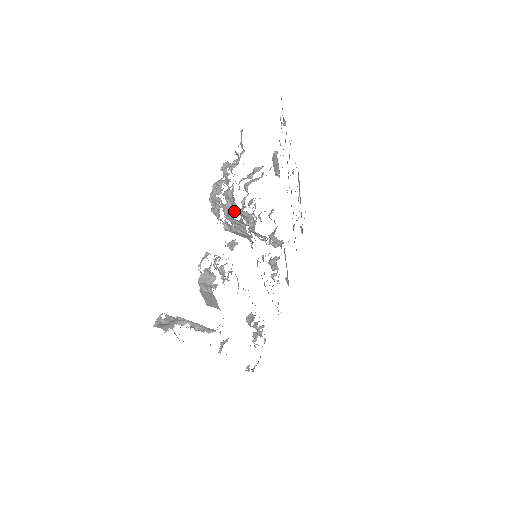
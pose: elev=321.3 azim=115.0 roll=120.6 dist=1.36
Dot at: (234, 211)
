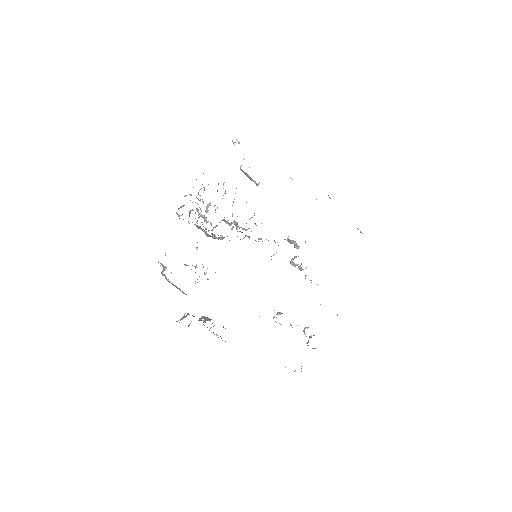
Dot at: occluded
